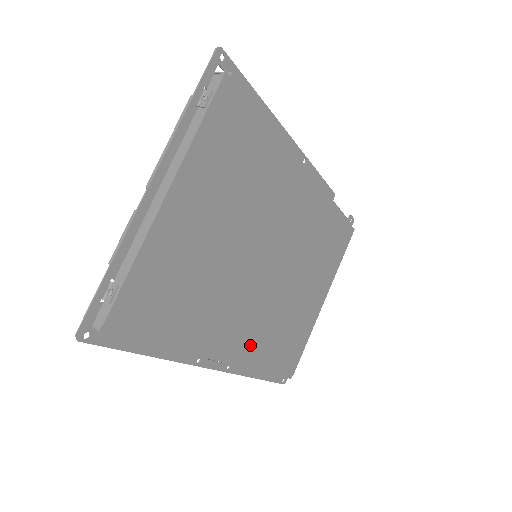
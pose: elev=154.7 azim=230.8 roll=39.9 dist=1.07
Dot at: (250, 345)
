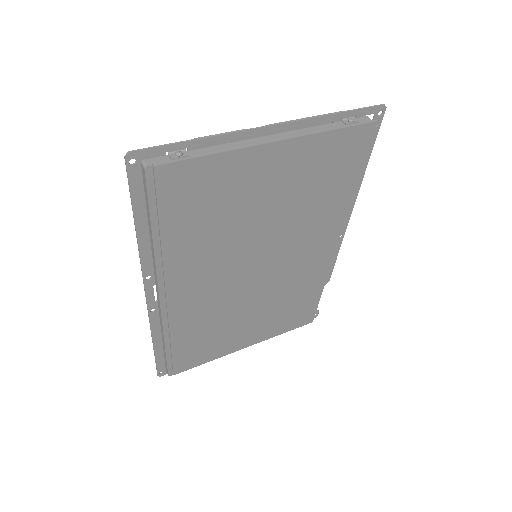
Dot at: (185, 311)
